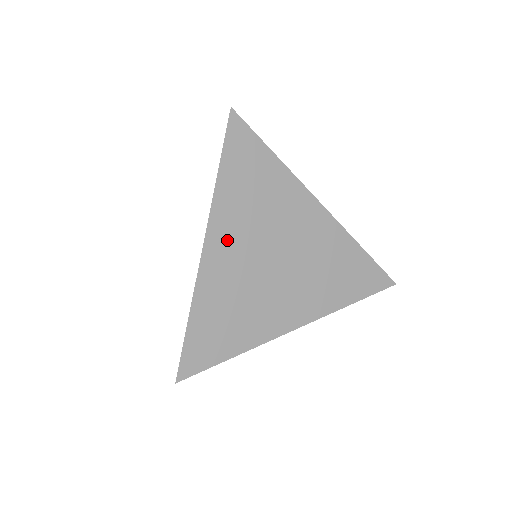
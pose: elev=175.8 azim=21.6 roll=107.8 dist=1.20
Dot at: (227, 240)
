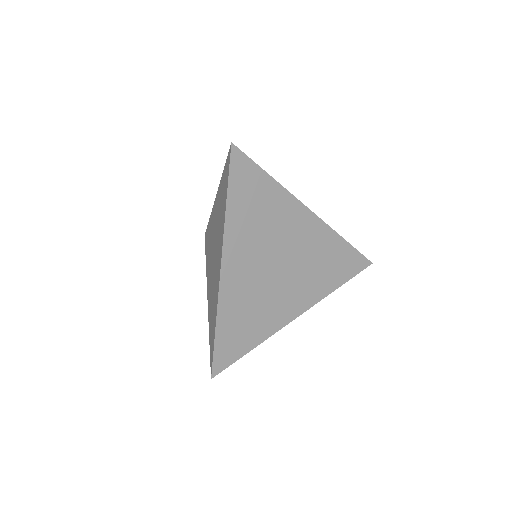
Dot at: (239, 258)
